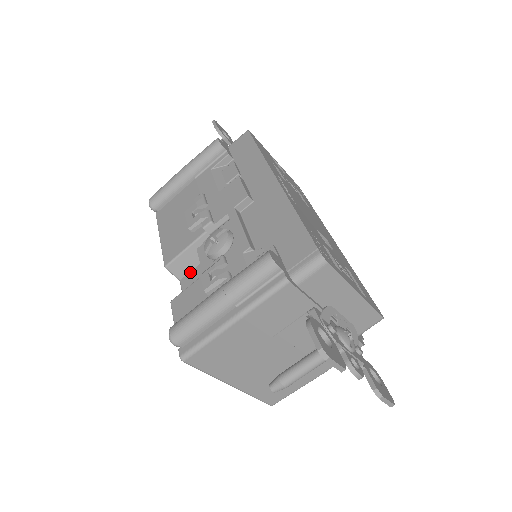
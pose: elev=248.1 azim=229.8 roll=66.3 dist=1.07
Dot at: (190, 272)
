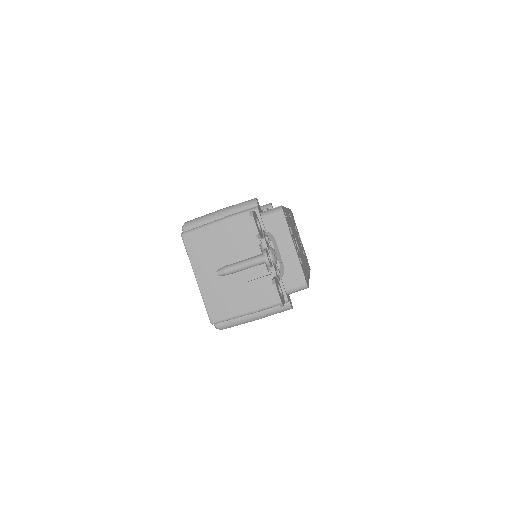
Dot at: occluded
